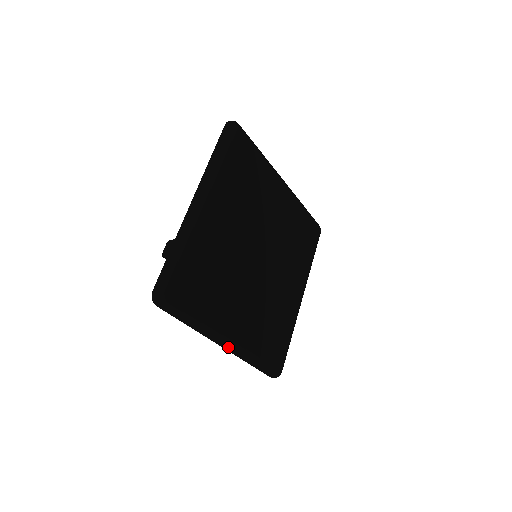
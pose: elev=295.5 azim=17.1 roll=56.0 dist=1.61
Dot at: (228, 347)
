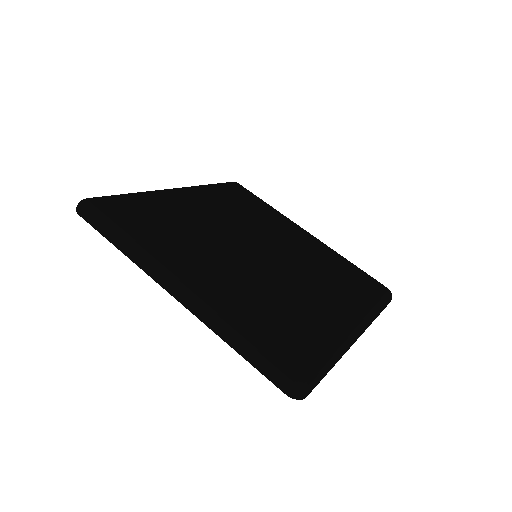
Dot at: (178, 290)
